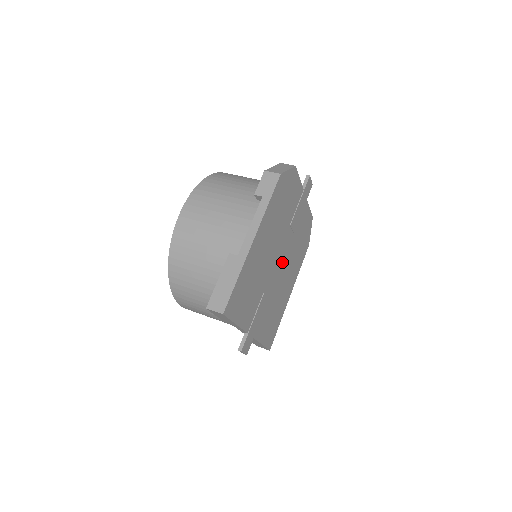
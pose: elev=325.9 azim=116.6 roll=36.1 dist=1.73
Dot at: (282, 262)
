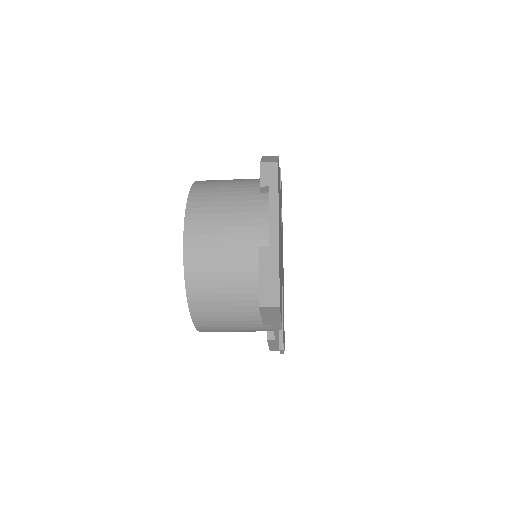
Dot at: occluded
